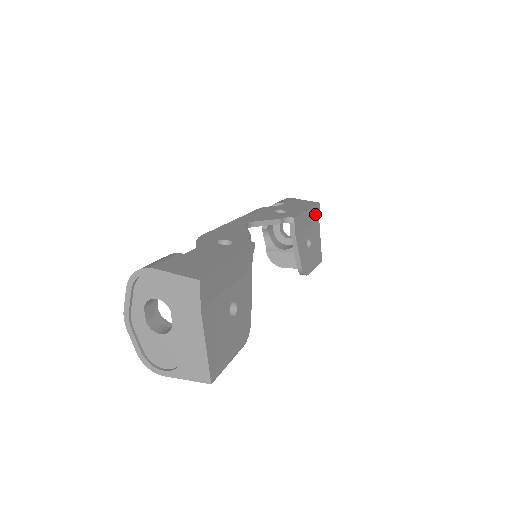
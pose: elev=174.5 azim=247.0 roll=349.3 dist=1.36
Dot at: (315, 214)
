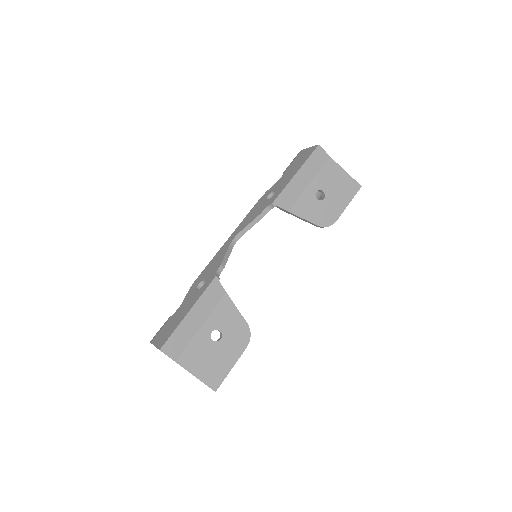
Dot at: (316, 161)
